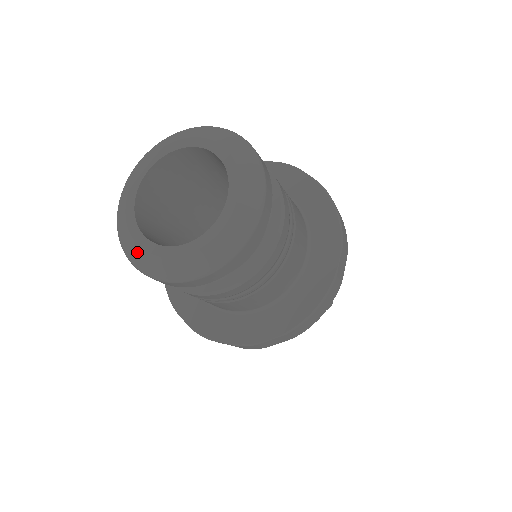
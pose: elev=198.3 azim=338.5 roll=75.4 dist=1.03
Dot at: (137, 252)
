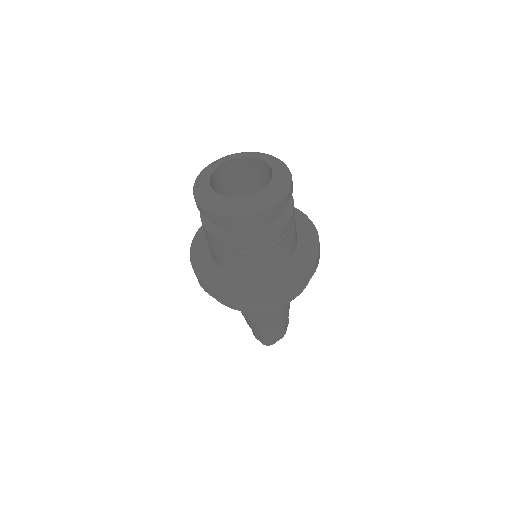
Dot at: (238, 206)
